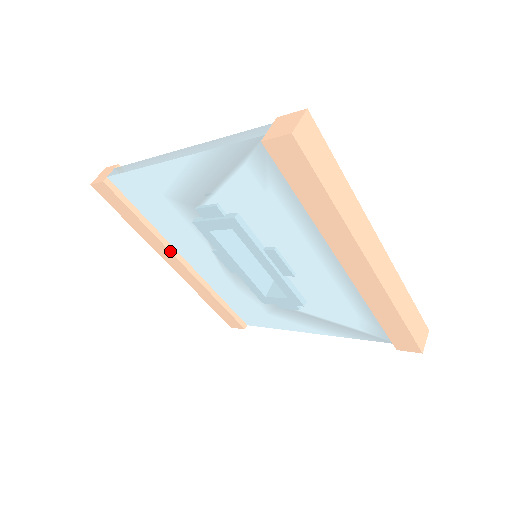
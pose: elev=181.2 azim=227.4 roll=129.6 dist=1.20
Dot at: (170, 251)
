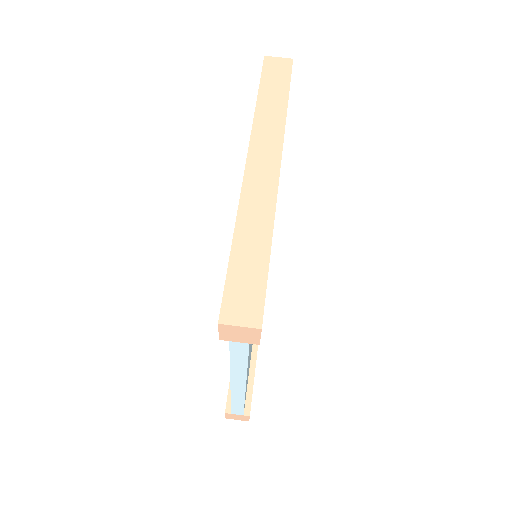
Dot at: occluded
